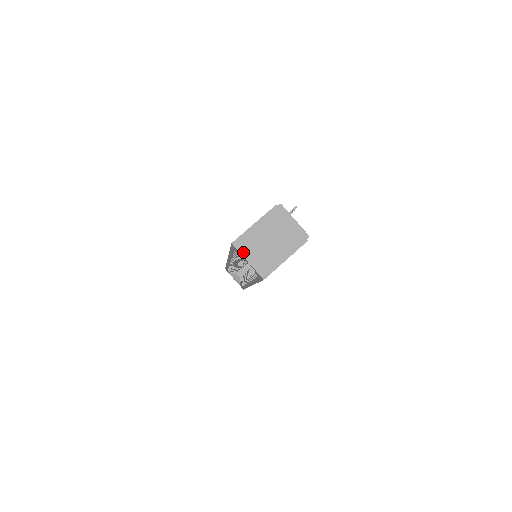
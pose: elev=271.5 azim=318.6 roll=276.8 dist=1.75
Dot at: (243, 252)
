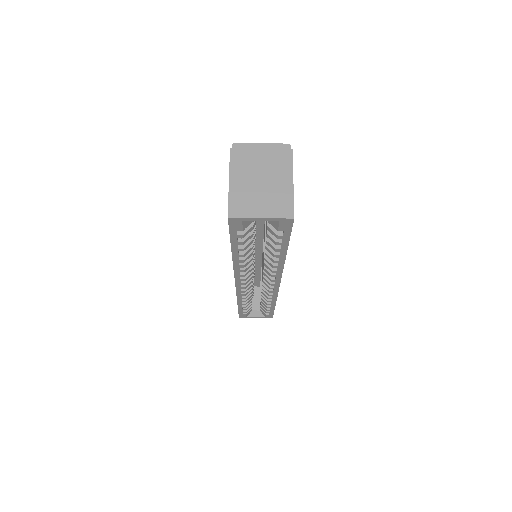
Dot at: (247, 214)
